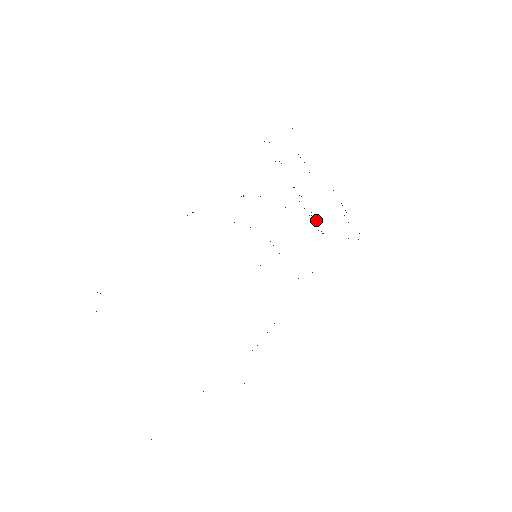
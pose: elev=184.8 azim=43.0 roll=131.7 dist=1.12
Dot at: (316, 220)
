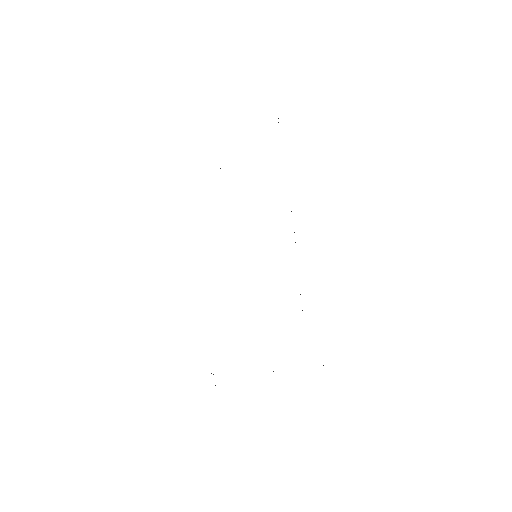
Dot at: occluded
